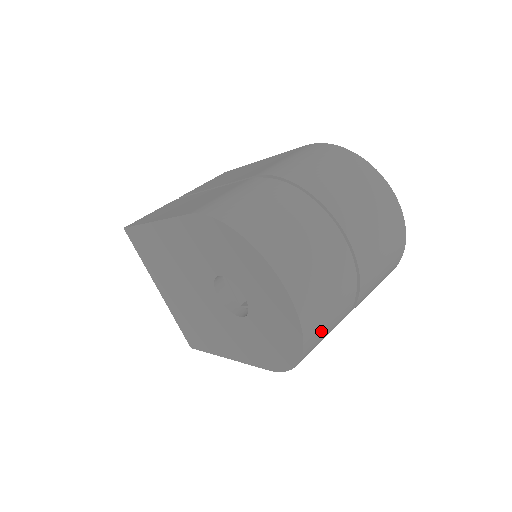
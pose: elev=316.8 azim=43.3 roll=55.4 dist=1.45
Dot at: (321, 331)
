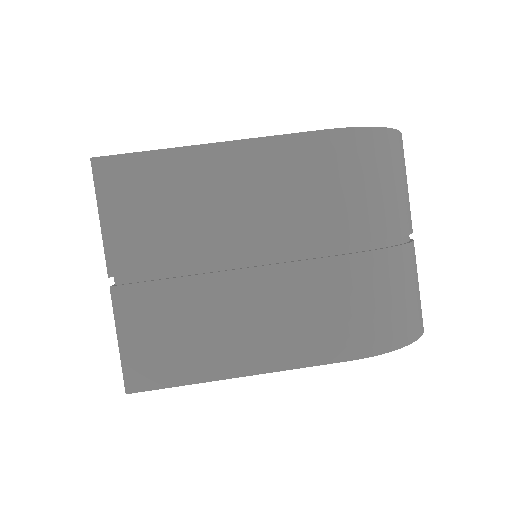
Dot at: occluded
